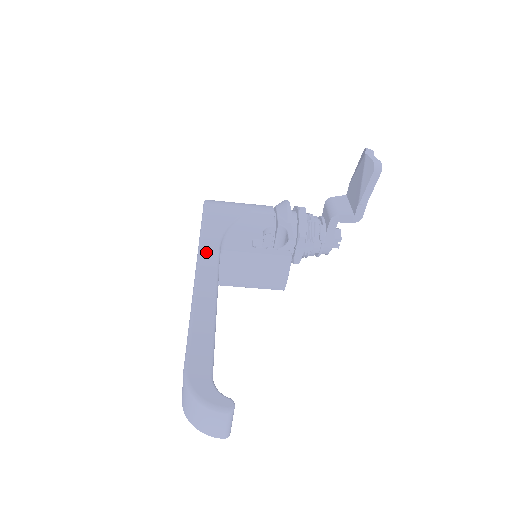
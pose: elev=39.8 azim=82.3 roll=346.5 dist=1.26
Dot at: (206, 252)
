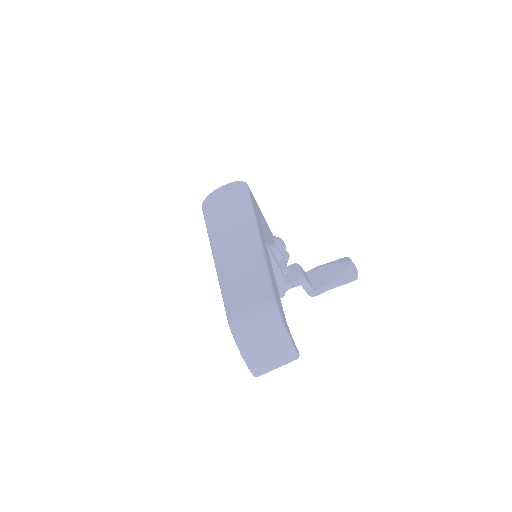
Dot at: (258, 221)
